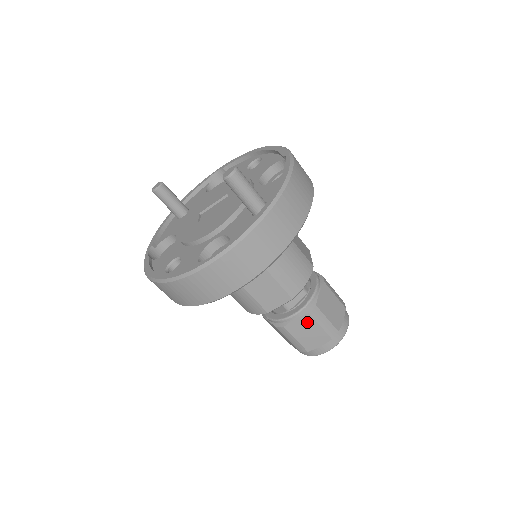
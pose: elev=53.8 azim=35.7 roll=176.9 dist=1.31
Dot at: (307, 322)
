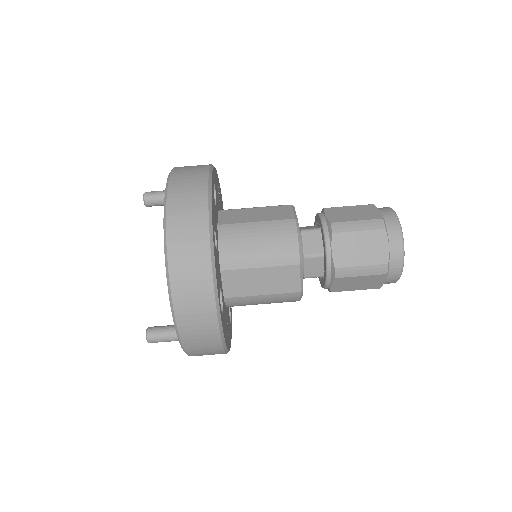
Dot at: (336, 211)
